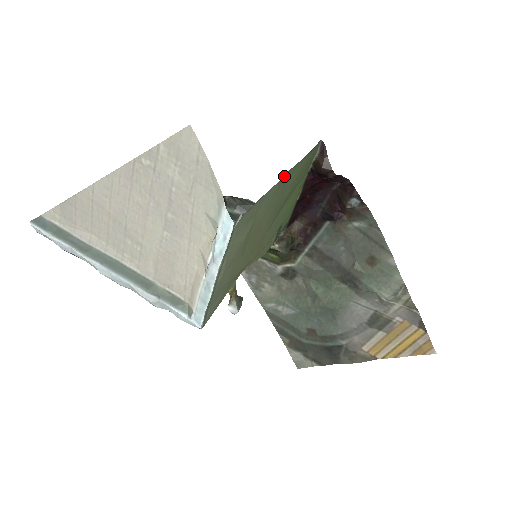
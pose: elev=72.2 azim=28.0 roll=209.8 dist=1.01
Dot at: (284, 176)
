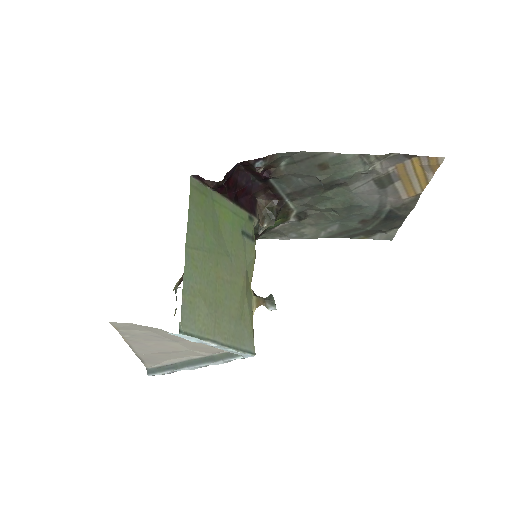
Dot at: (186, 250)
